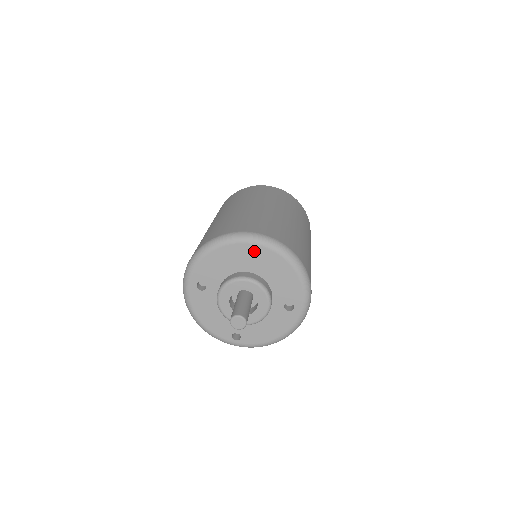
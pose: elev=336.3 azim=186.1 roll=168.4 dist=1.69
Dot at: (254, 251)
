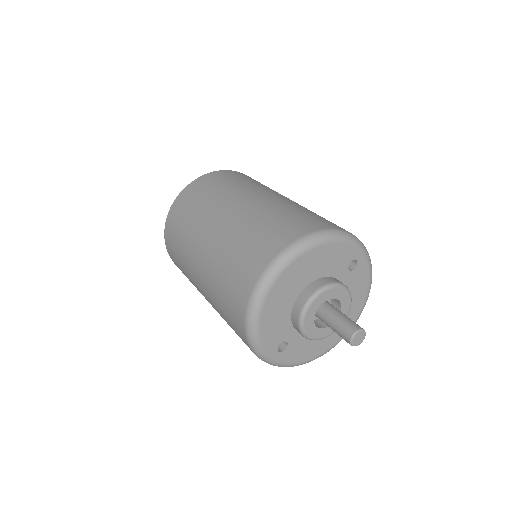
Dot at: (286, 278)
